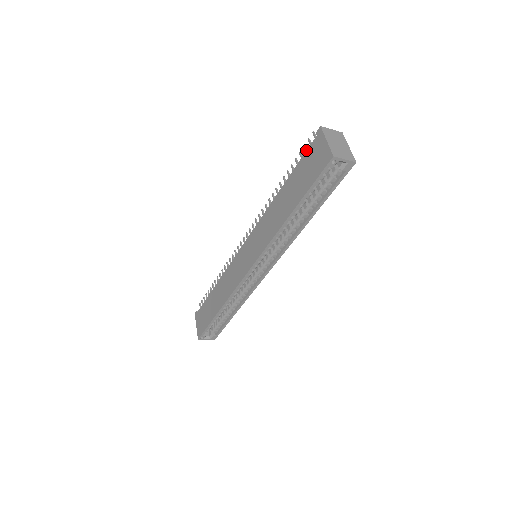
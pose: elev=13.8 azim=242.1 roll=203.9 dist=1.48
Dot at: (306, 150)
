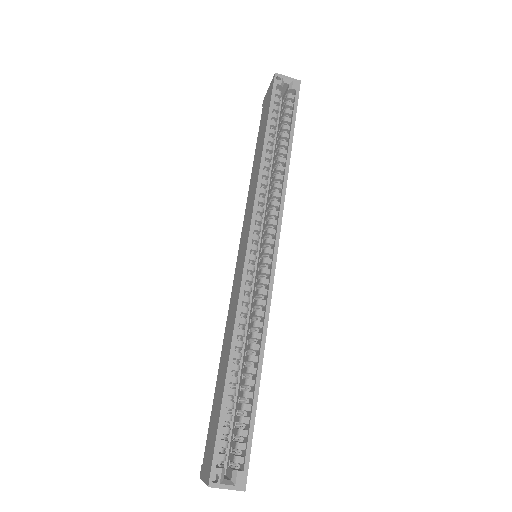
Dot at: (260, 120)
